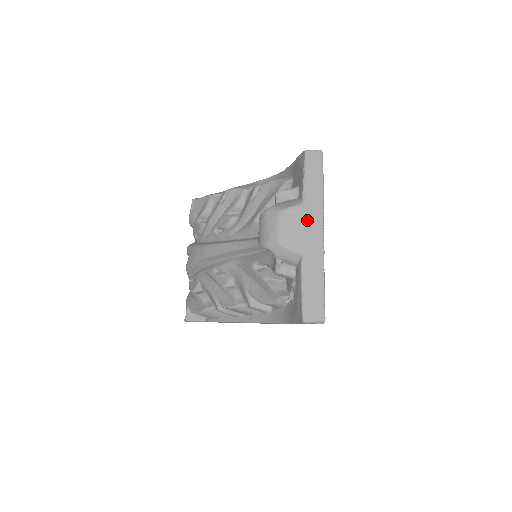
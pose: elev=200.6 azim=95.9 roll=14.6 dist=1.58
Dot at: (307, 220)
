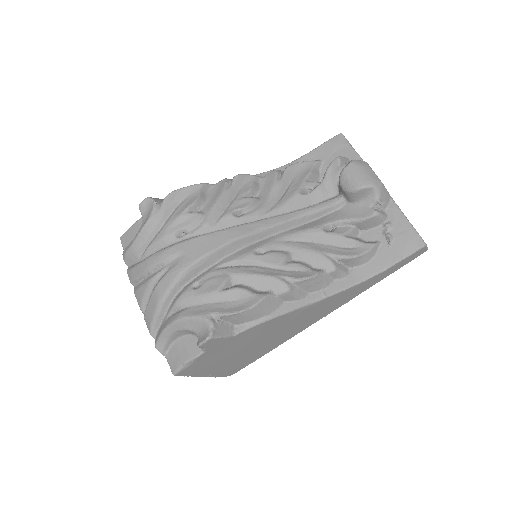
Dot at: occluded
